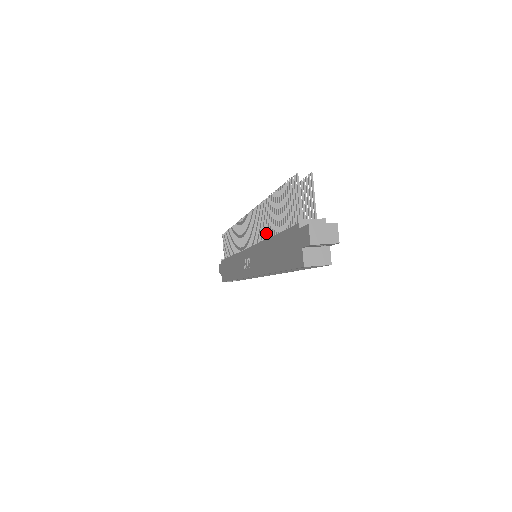
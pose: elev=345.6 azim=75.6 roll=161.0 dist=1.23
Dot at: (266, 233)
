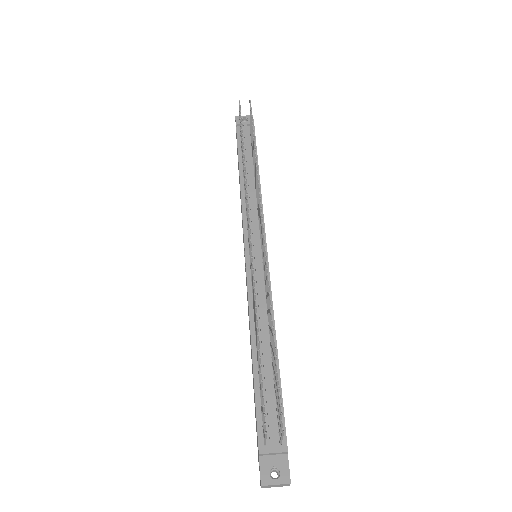
Dot at: occluded
